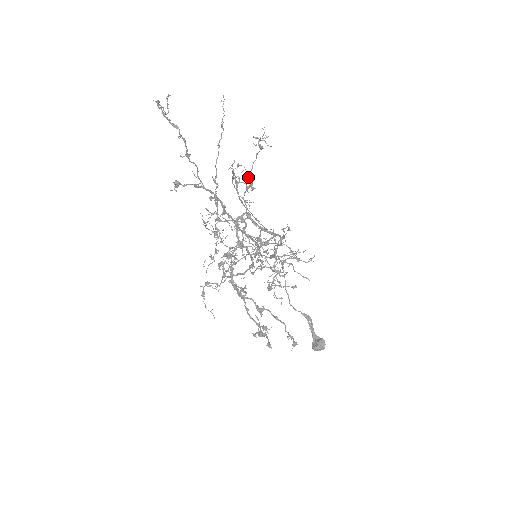
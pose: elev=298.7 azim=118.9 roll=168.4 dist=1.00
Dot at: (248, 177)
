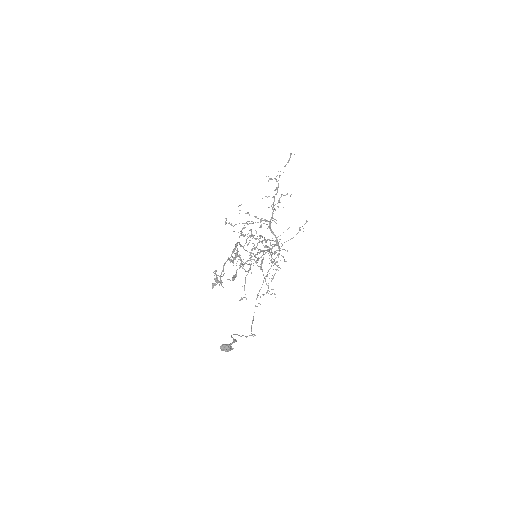
Dot at: (282, 244)
